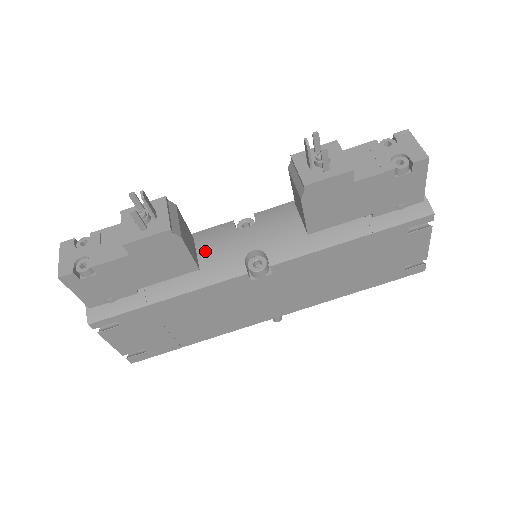
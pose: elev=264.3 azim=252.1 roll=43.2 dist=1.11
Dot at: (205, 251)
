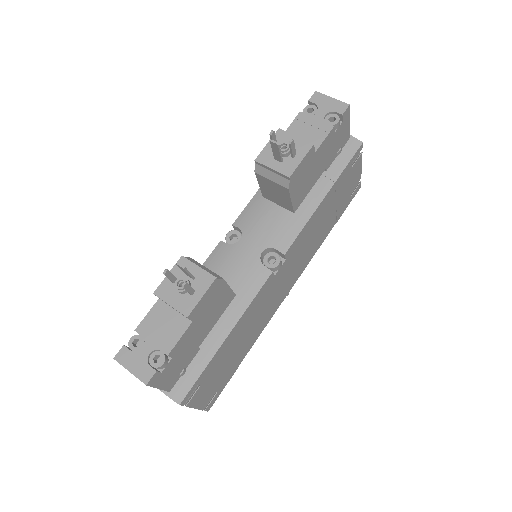
Dot at: (224, 279)
